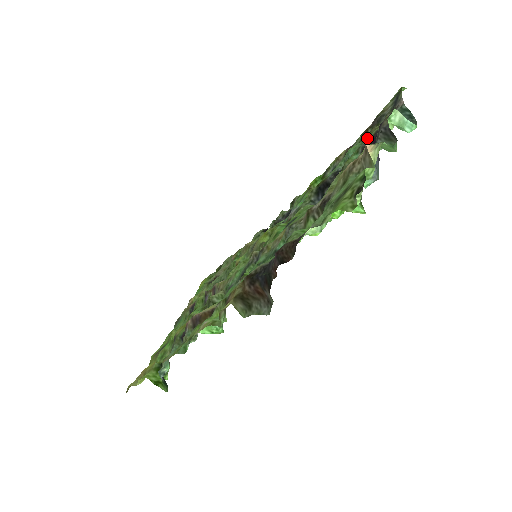
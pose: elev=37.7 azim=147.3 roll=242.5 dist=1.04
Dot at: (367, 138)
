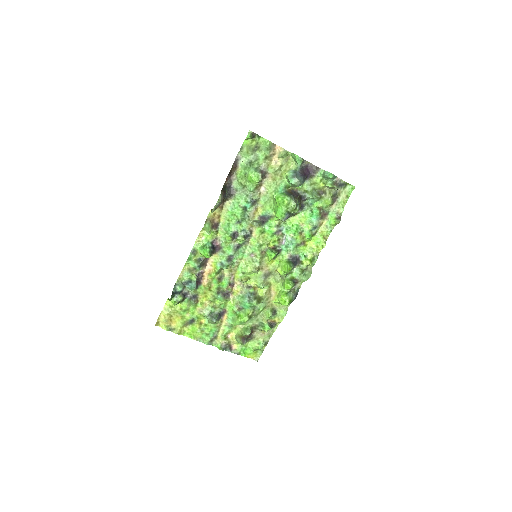
Dot at: (313, 185)
